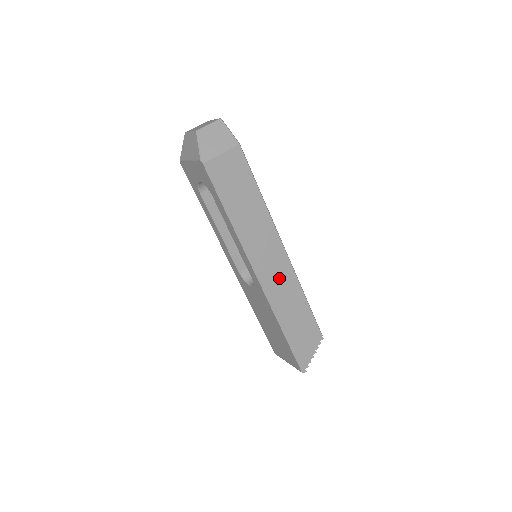
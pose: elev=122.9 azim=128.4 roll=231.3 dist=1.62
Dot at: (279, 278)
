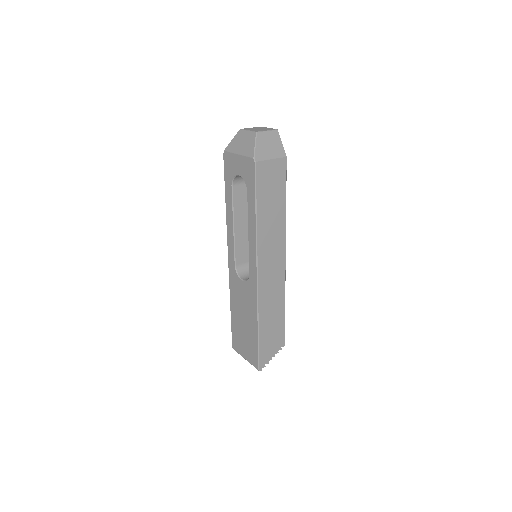
Dot at: (272, 281)
